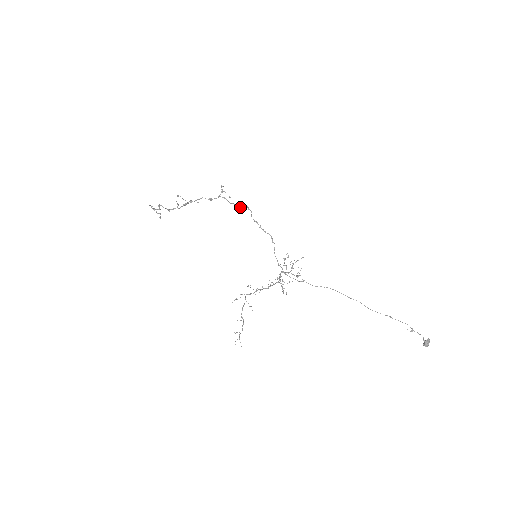
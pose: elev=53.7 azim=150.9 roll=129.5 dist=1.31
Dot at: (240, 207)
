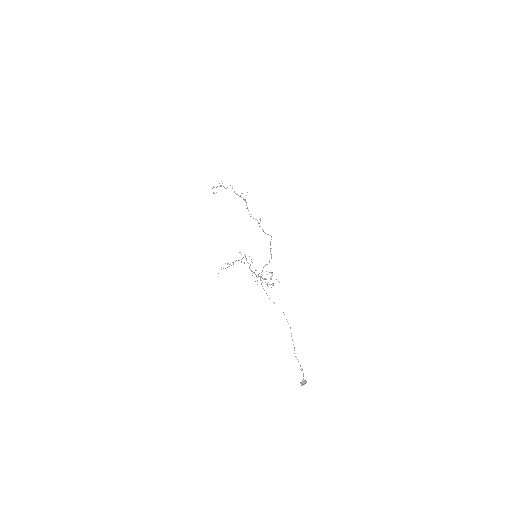
Dot at: occluded
